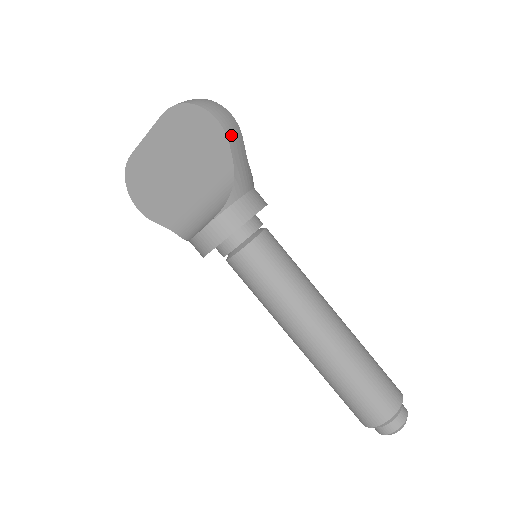
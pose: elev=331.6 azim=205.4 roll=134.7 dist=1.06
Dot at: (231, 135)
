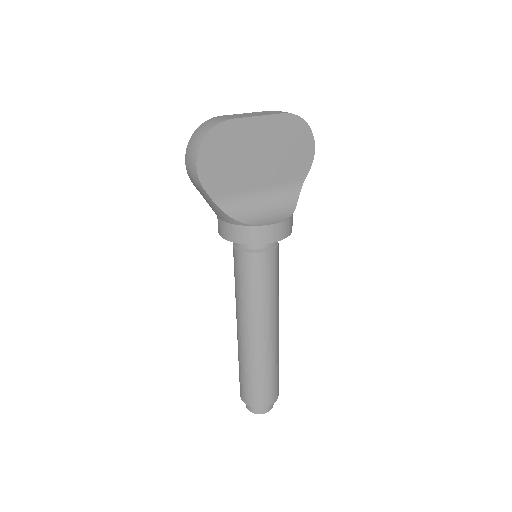
Dot at: (309, 163)
